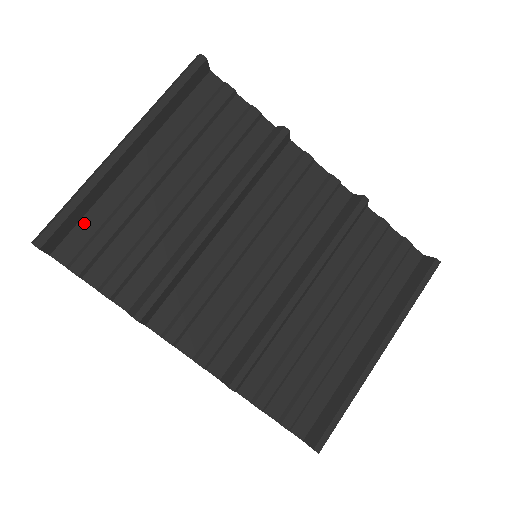
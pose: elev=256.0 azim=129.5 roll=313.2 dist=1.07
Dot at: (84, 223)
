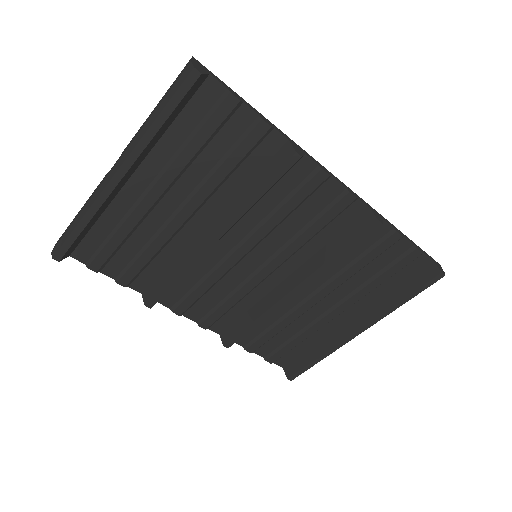
Dot at: (93, 233)
